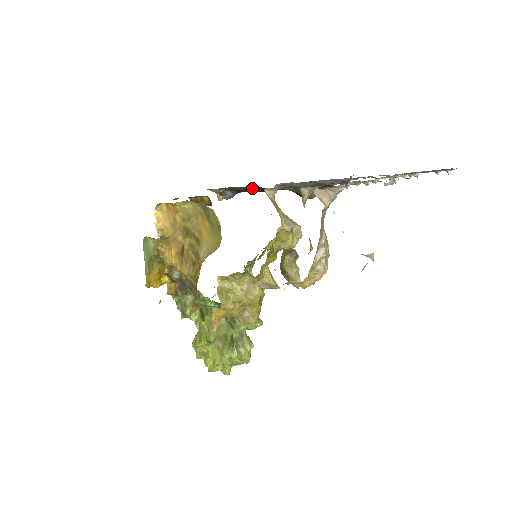
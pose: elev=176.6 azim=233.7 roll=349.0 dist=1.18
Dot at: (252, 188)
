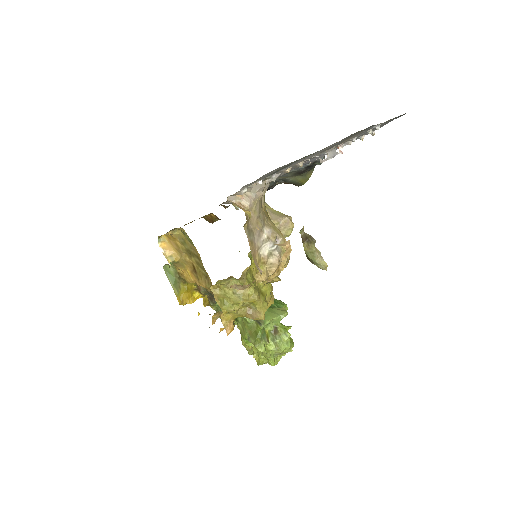
Dot at: occluded
